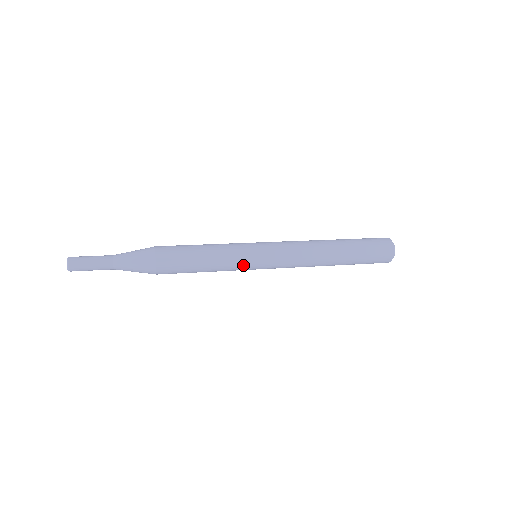
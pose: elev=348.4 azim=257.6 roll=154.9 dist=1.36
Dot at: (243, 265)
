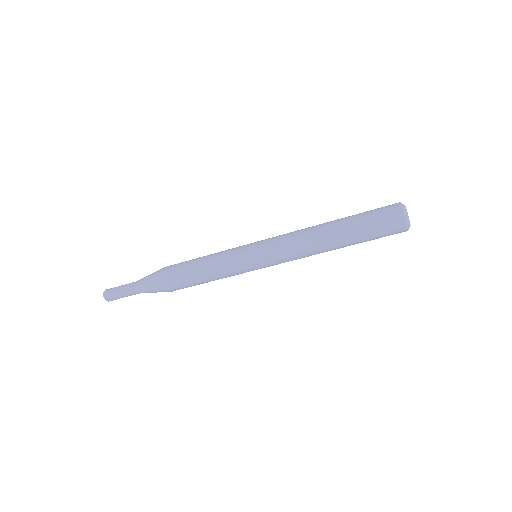
Dot at: (241, 268)
